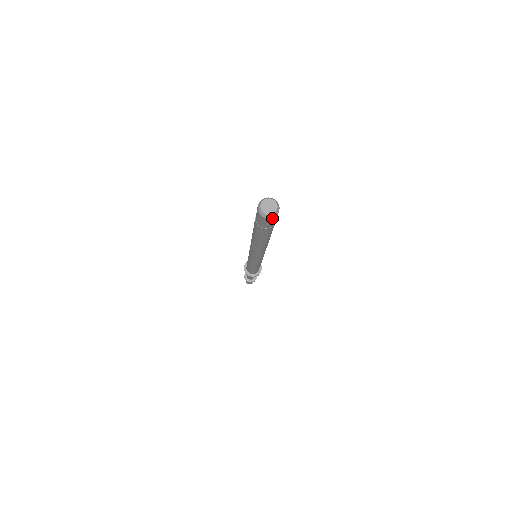
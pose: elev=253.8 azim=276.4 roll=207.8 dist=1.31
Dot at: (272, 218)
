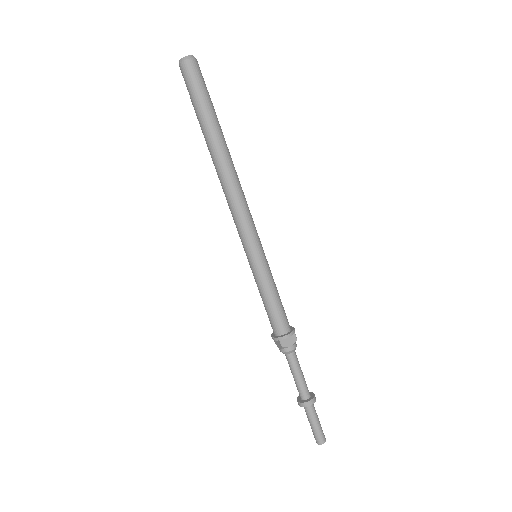
Dot at: (194, 60)
